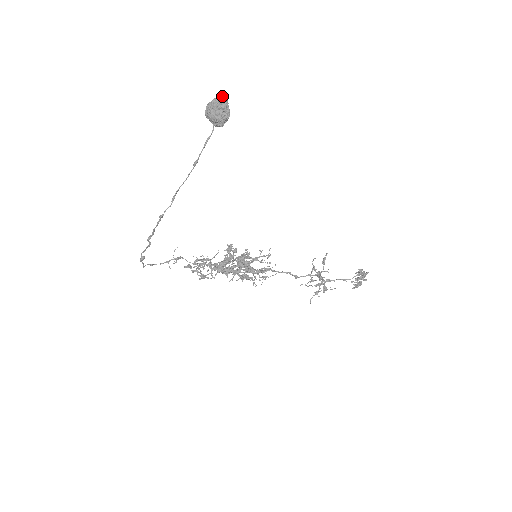
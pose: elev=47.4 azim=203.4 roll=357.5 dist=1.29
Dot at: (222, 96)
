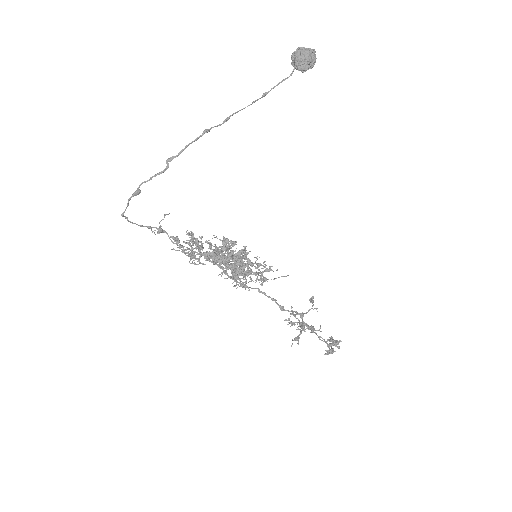
Dot at: (312, 49)
